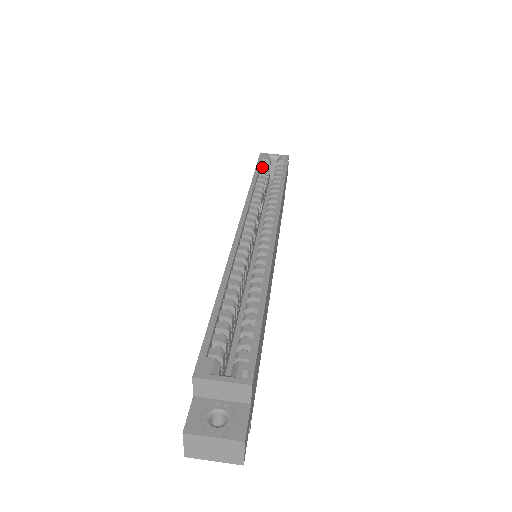
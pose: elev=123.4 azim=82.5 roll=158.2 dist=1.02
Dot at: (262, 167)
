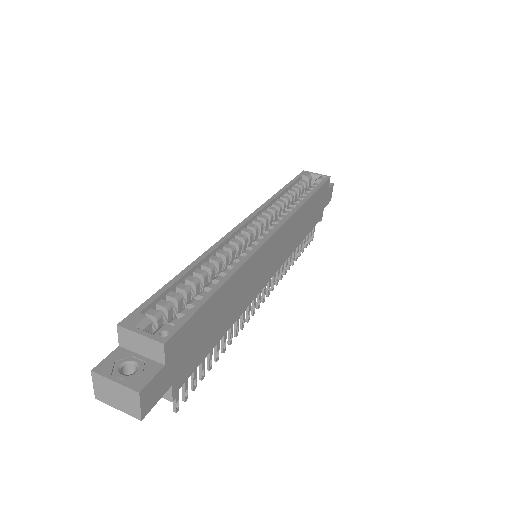
Dot at: (300, 183)
